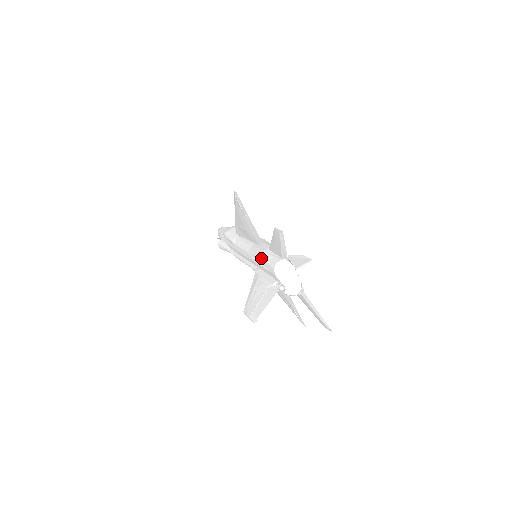
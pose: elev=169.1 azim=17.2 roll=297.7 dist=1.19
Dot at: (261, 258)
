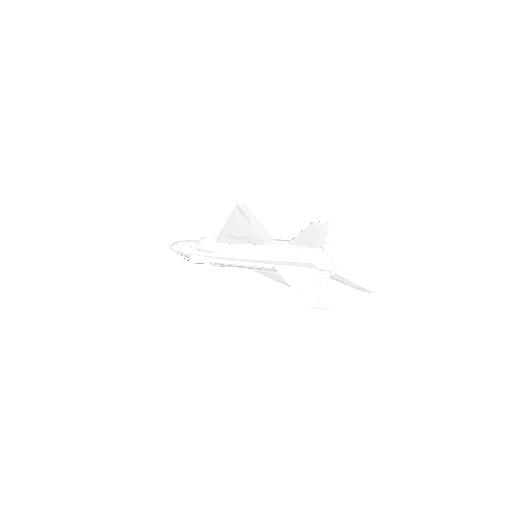
Dot at: (284, 255)
